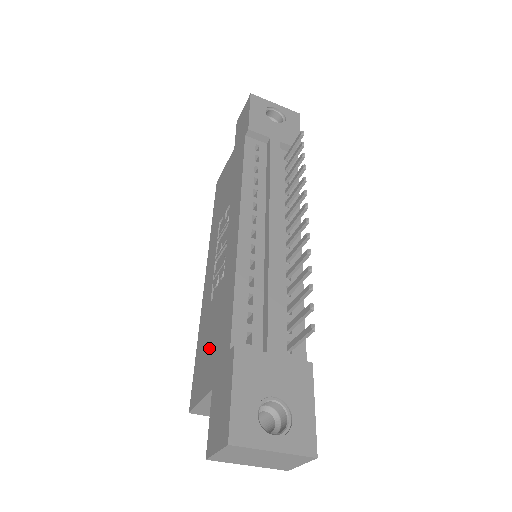
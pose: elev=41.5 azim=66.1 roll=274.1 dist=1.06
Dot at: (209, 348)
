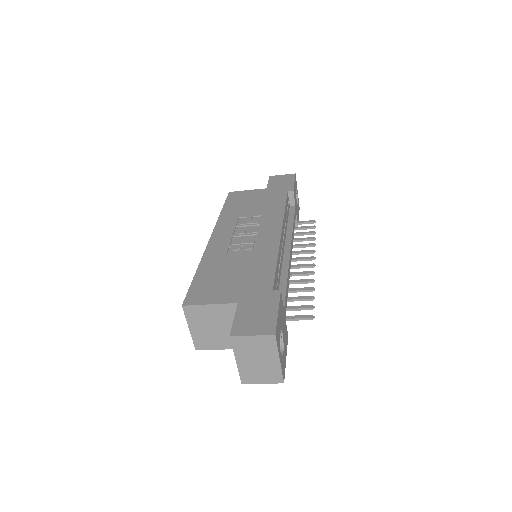
Dot at: (228, 280)
